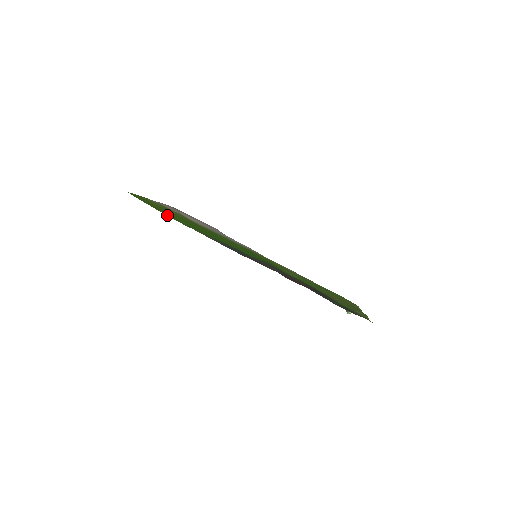
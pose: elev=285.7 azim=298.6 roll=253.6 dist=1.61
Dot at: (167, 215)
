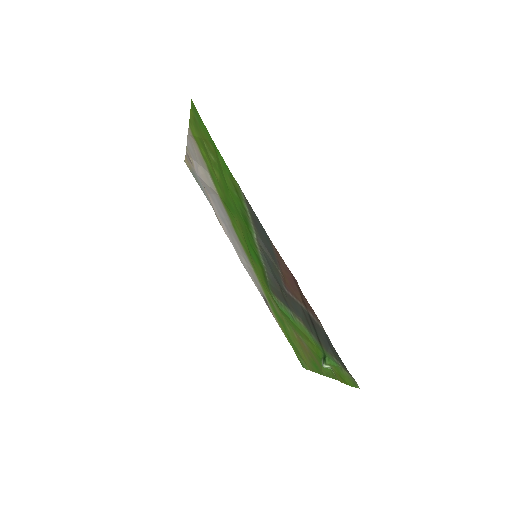
Dot at: (218, 152)
